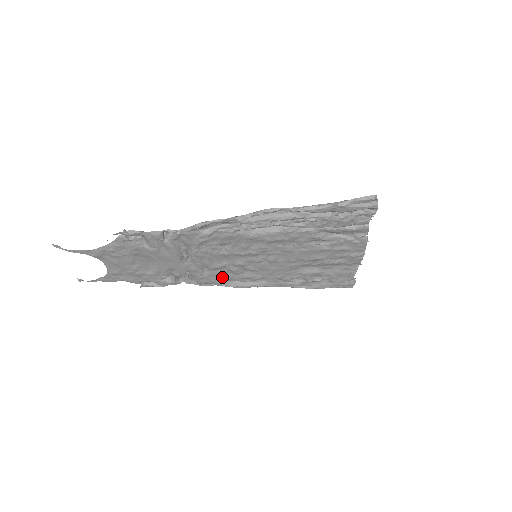
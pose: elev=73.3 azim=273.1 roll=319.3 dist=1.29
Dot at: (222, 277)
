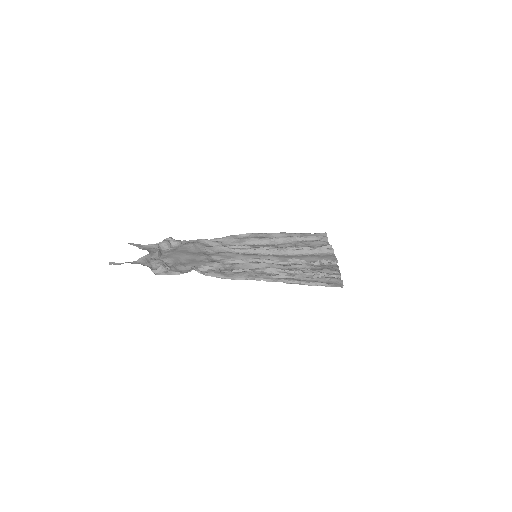
Dot at: (230, 246)
